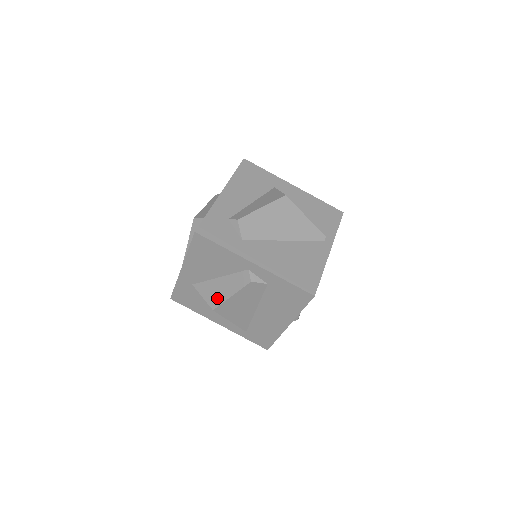
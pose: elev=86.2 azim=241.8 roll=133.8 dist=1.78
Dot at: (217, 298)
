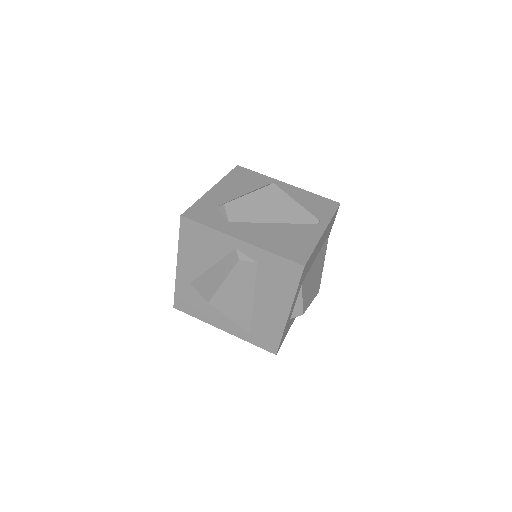
Dot at: (211, 288)
